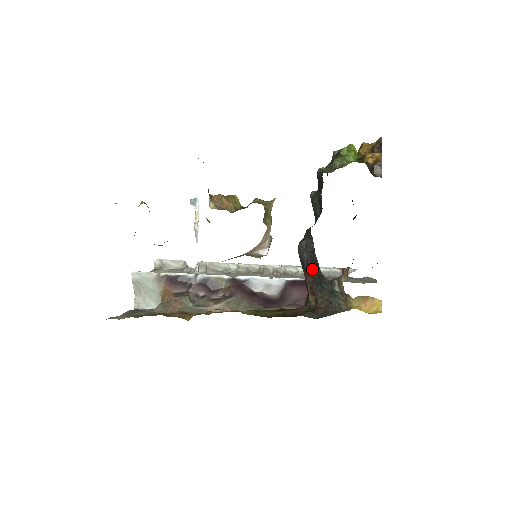
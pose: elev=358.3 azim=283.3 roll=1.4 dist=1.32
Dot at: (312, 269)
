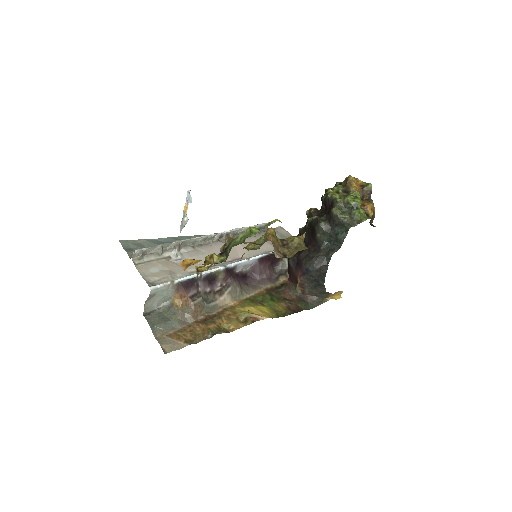
Dot at: (316, 280)
